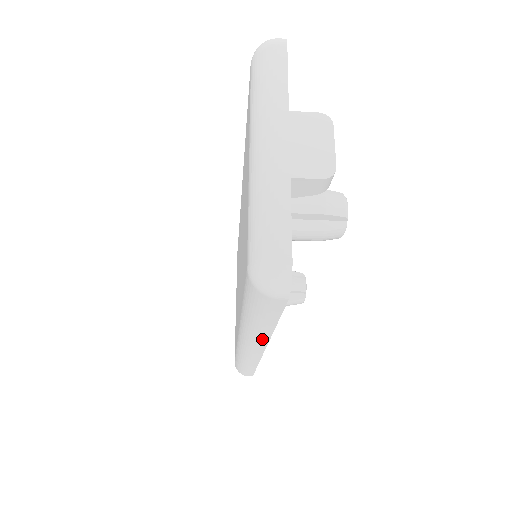
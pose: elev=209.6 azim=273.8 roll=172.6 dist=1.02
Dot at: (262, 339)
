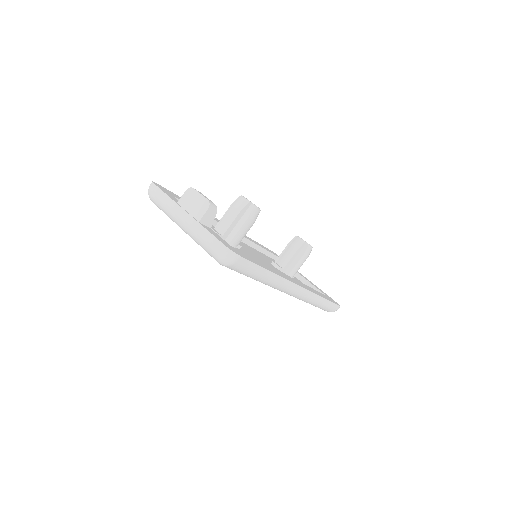
Dot at: (280, 281)
